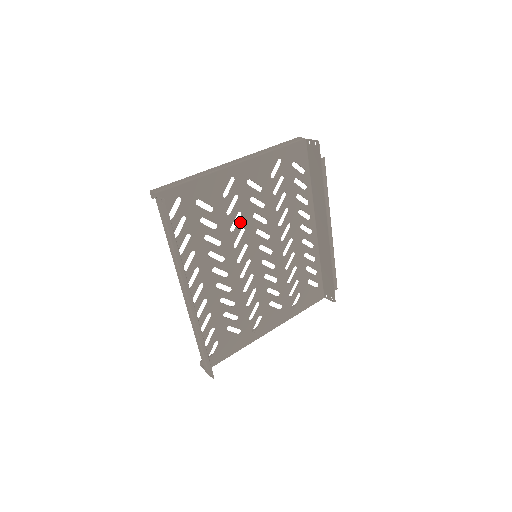
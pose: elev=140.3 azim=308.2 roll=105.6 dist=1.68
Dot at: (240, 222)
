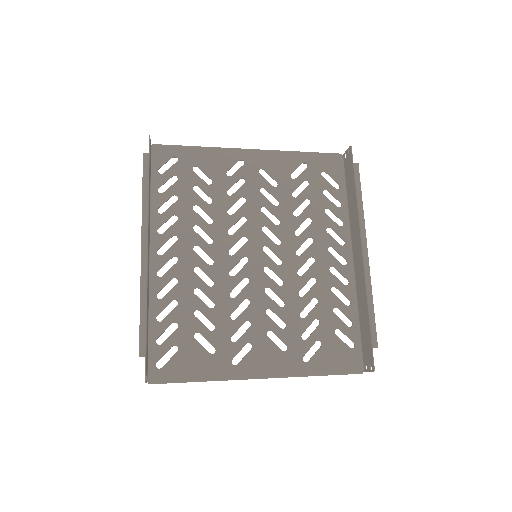
Dot at: (242, 209)
